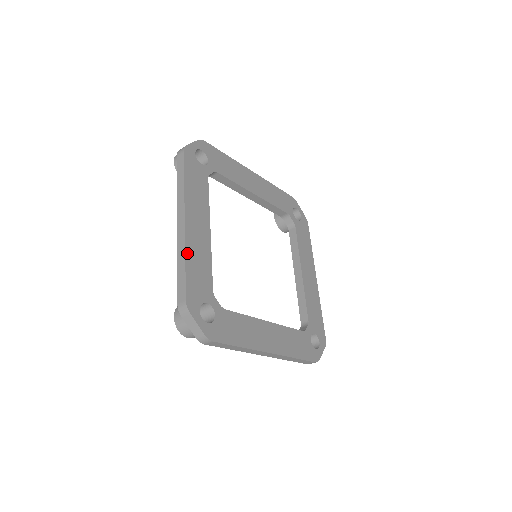
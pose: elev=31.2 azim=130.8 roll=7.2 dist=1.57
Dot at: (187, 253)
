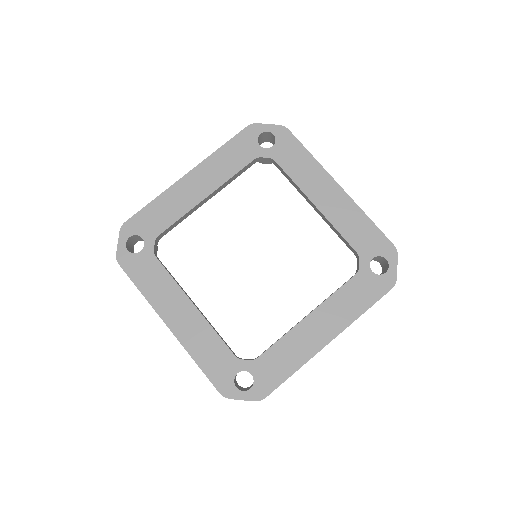
Dot at: (162, 195)
